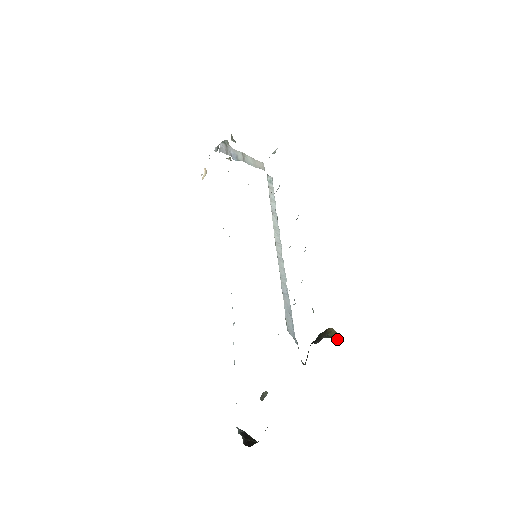
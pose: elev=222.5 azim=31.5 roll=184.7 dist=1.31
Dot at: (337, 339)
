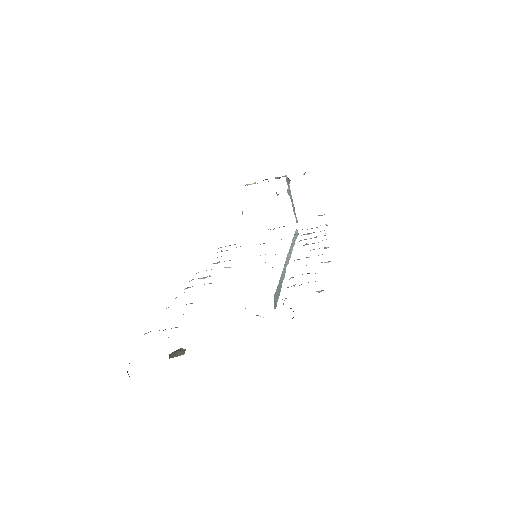
Dot at: occluded
